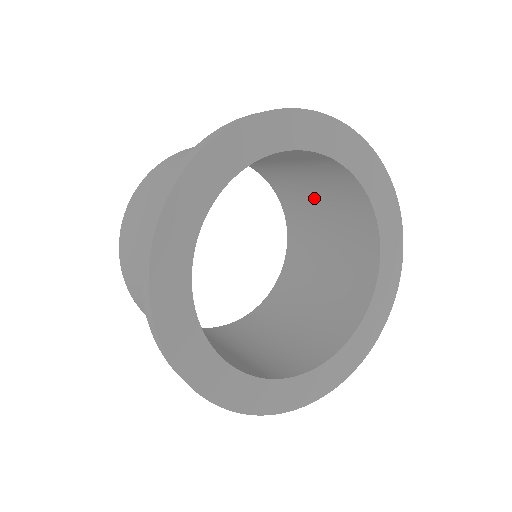
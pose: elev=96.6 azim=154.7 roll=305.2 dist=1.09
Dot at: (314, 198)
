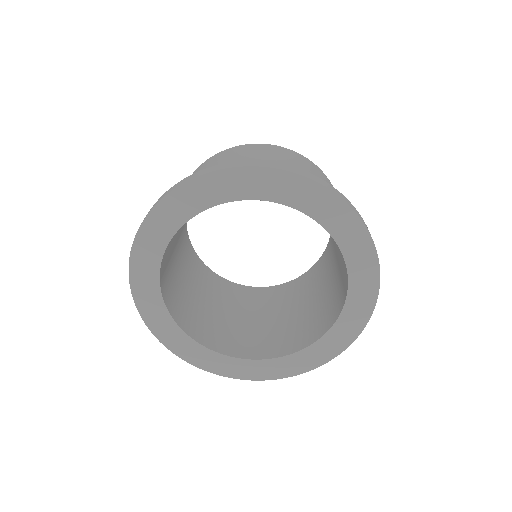
Dot at: (338, 254)
